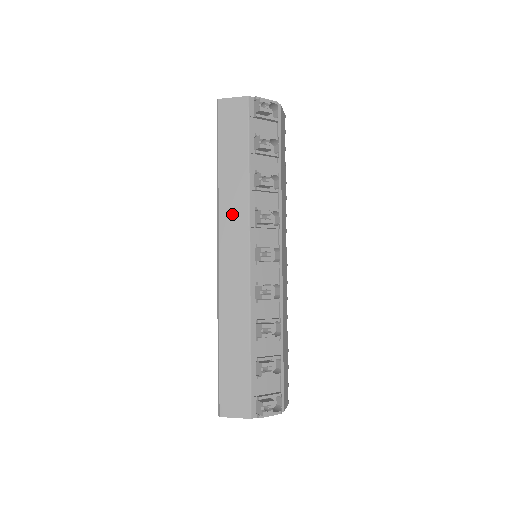
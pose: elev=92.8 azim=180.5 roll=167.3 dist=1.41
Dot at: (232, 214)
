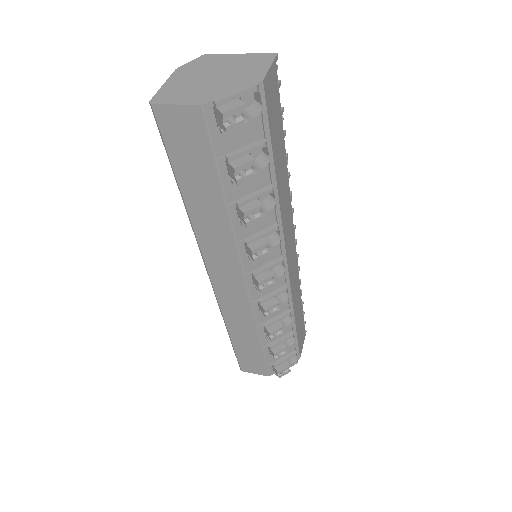
Dot at: (216, 248)
